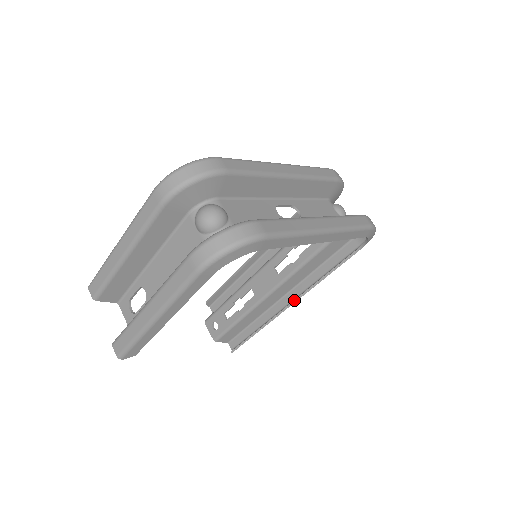
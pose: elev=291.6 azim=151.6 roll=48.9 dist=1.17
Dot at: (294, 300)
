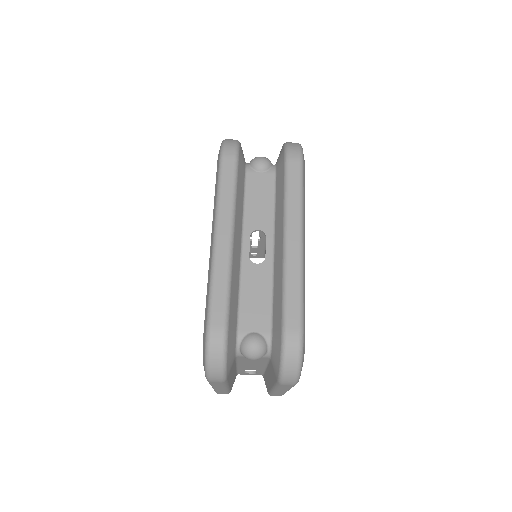
Dot at: occluded
